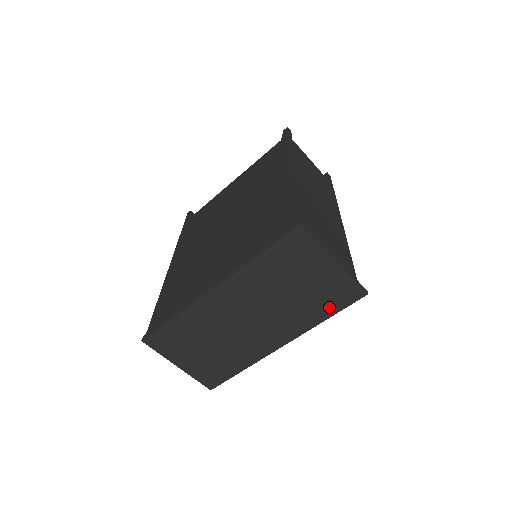
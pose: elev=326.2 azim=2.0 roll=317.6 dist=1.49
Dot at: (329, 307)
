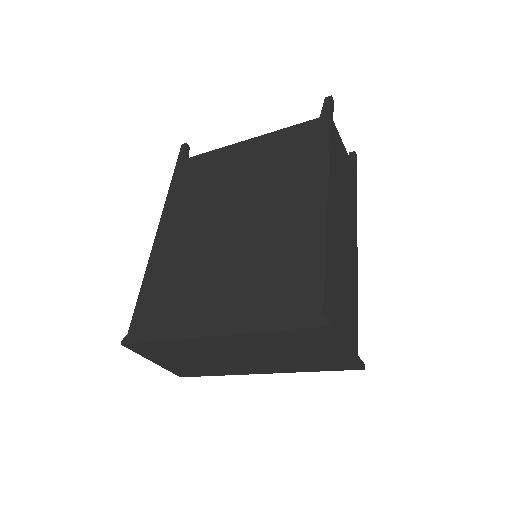
Dot at: (323, 367)
